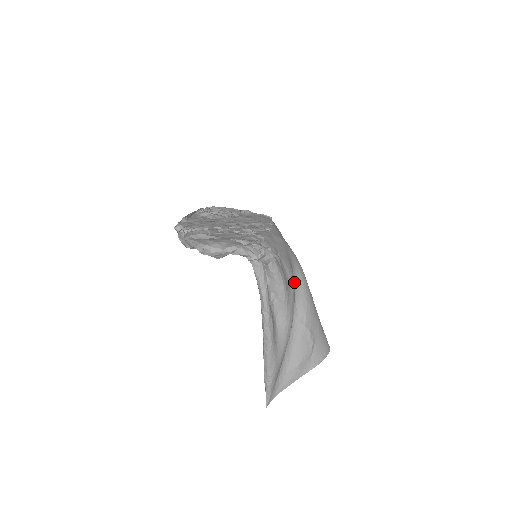
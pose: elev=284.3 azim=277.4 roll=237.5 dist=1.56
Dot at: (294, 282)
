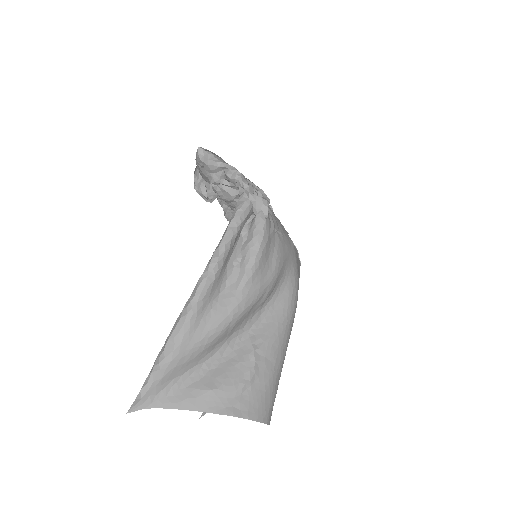
Dot at: (275, 279)
